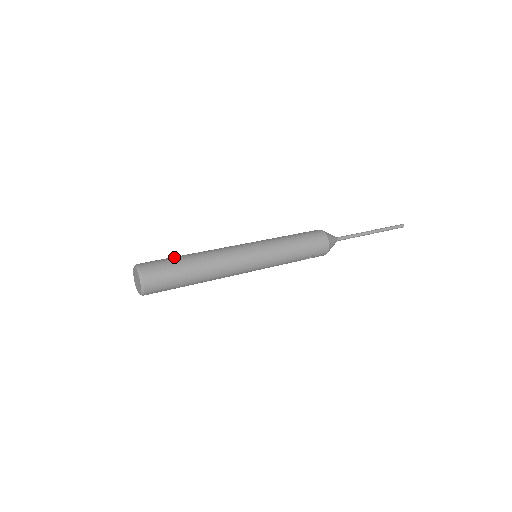
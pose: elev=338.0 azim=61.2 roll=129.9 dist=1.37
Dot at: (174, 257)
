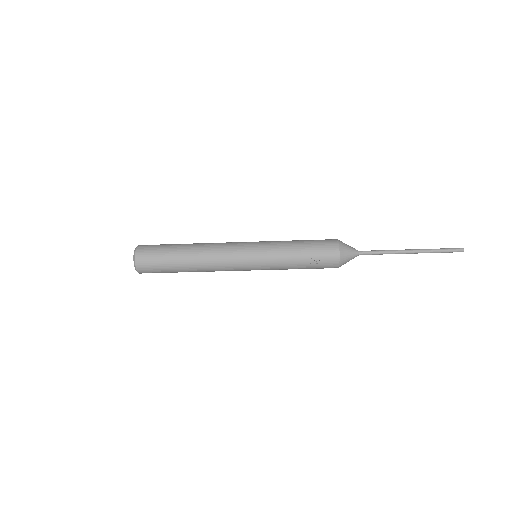
Dot at: occluded
